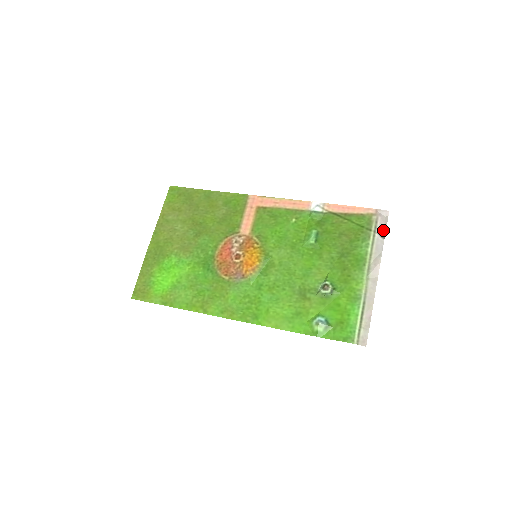
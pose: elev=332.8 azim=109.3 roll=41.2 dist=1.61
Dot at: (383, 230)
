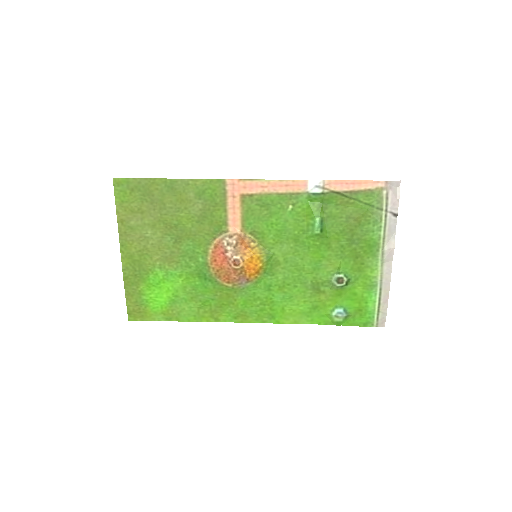
Dot at: (395, 207)
